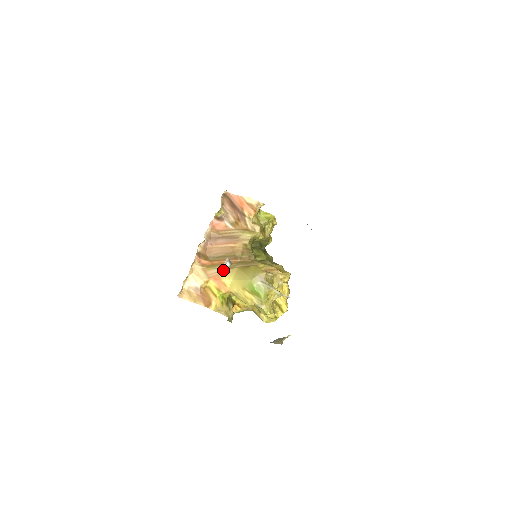
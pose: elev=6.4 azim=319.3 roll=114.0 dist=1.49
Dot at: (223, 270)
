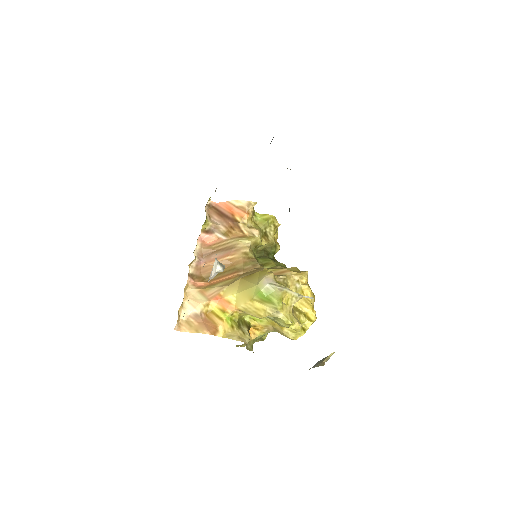
Dot at: (224, 286)
